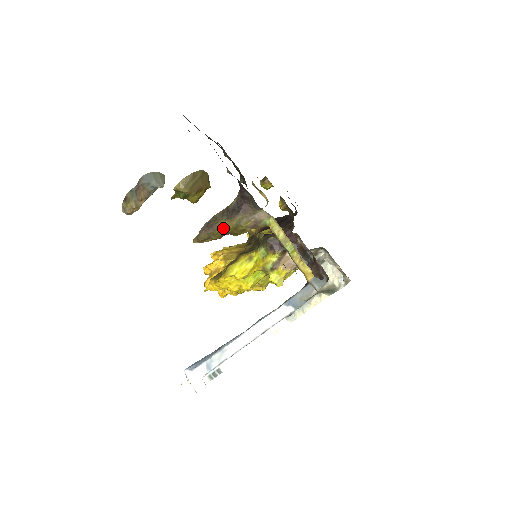
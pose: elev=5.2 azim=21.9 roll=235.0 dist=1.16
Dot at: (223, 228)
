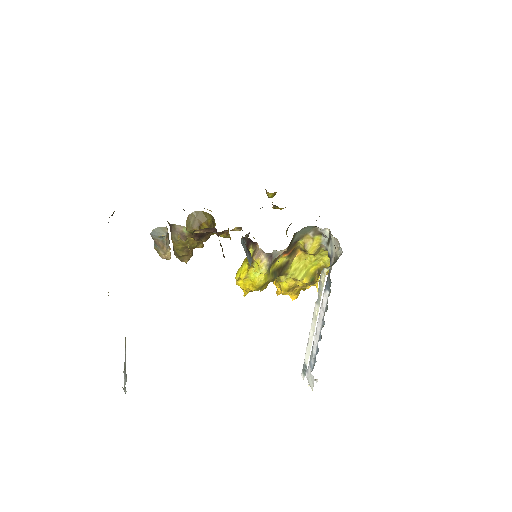
Dot at: (175, 247)
